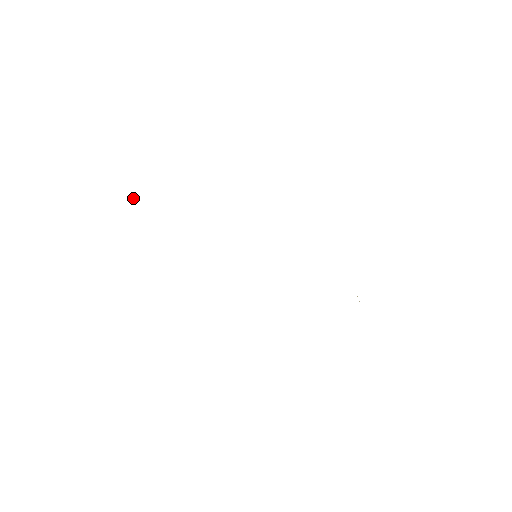
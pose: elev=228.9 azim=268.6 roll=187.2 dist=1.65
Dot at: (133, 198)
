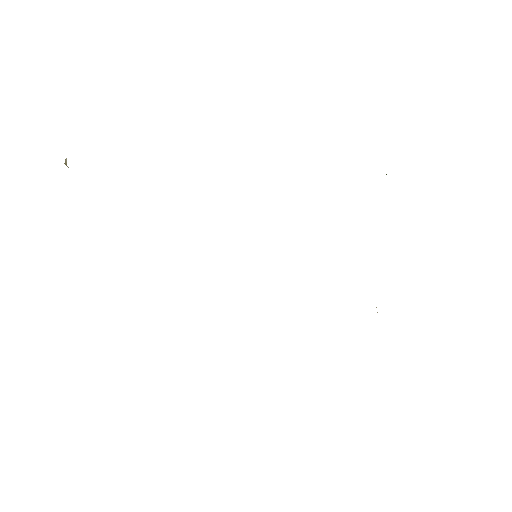
Dot at: occluded
